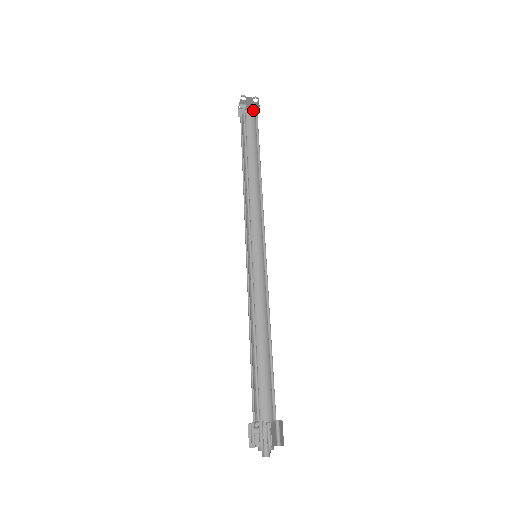
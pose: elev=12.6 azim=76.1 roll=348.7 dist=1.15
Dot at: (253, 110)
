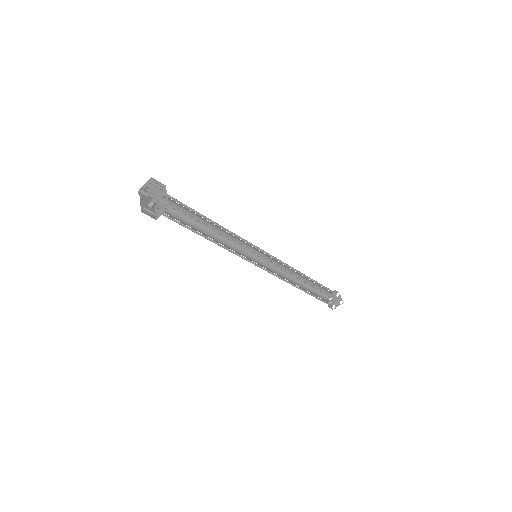
Dot at: (342, 303)
